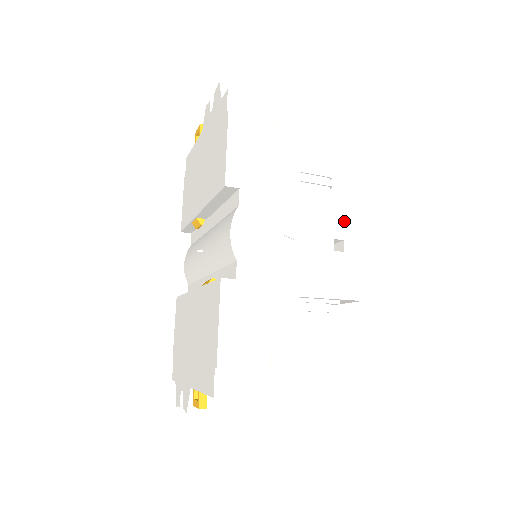
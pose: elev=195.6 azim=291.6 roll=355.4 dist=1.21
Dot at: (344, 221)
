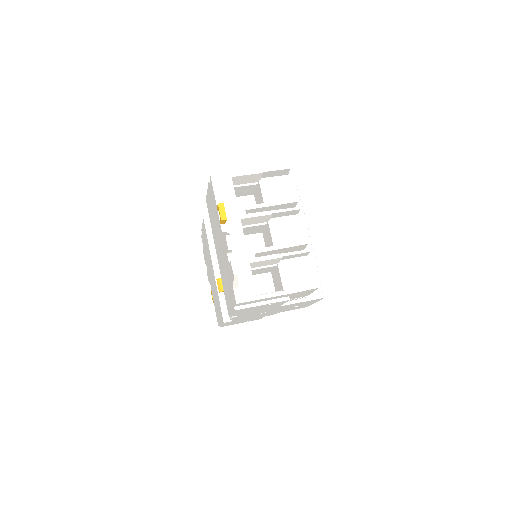
Dot at: (305, 303)
